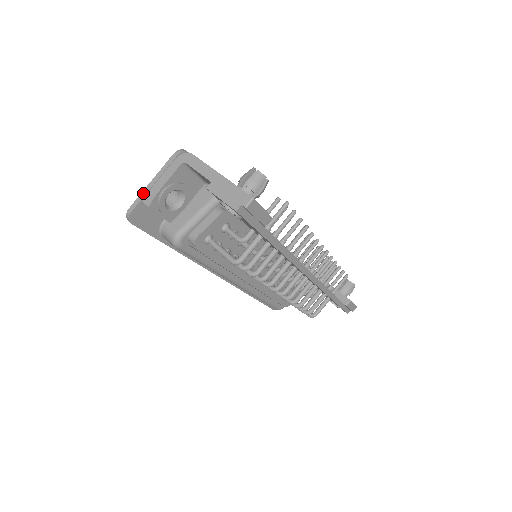
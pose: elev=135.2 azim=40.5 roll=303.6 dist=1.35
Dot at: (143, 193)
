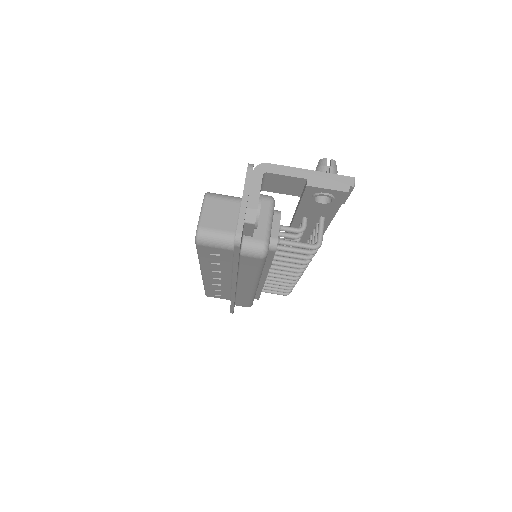
Dot at: (242, 213)
